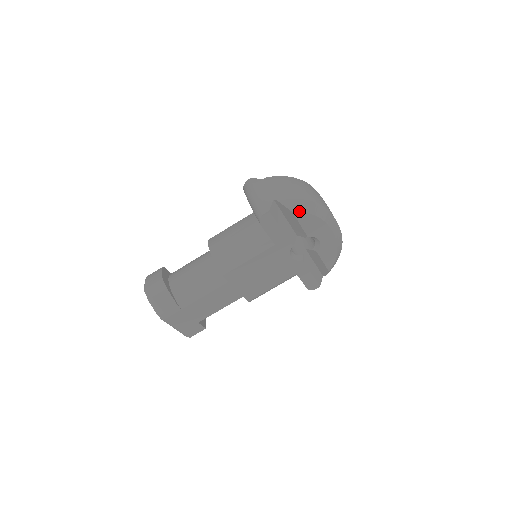
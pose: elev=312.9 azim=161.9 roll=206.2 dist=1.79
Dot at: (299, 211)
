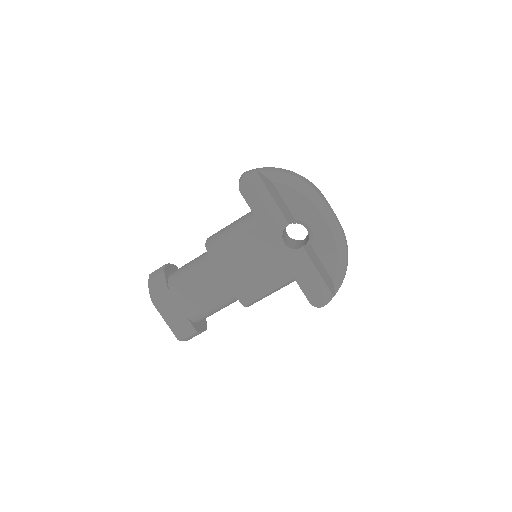
Dot at: (279, 182)
